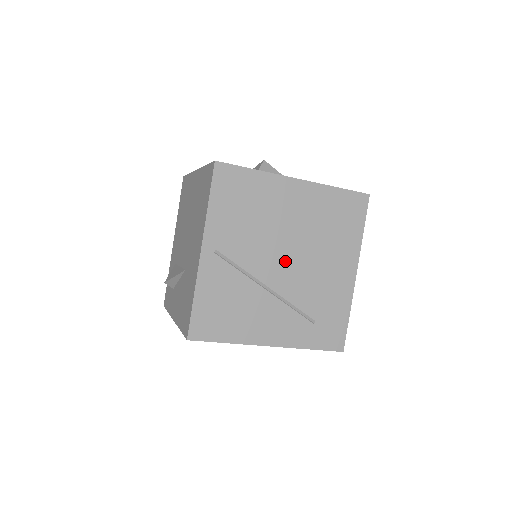
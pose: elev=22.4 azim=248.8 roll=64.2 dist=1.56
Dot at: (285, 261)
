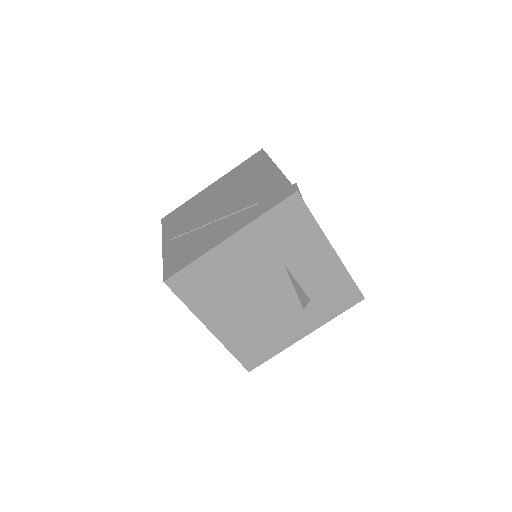
Dot at: (219, 206)
